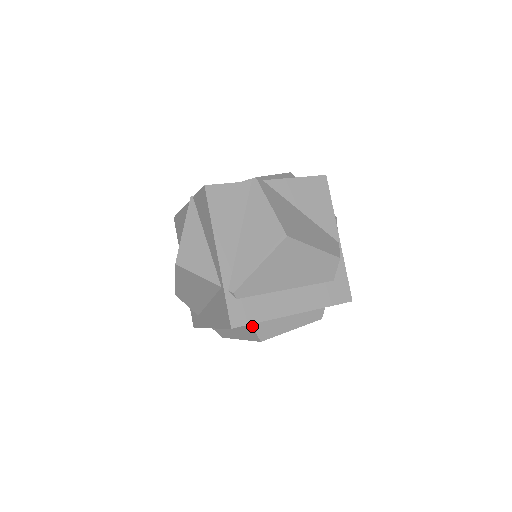
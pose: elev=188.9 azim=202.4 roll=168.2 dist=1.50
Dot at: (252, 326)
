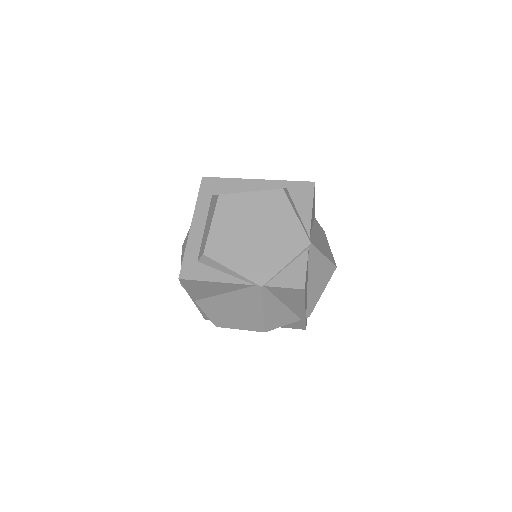
Dot at: occluded
